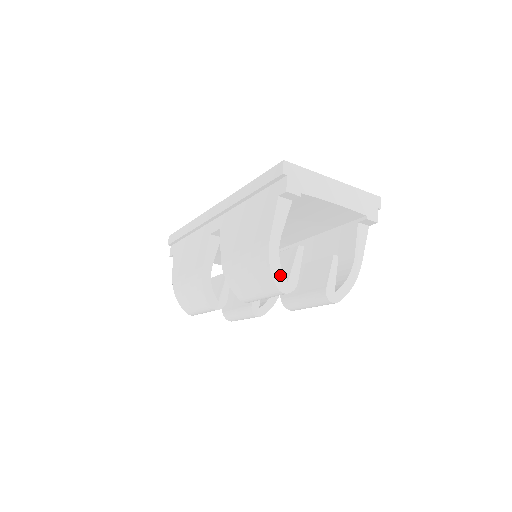
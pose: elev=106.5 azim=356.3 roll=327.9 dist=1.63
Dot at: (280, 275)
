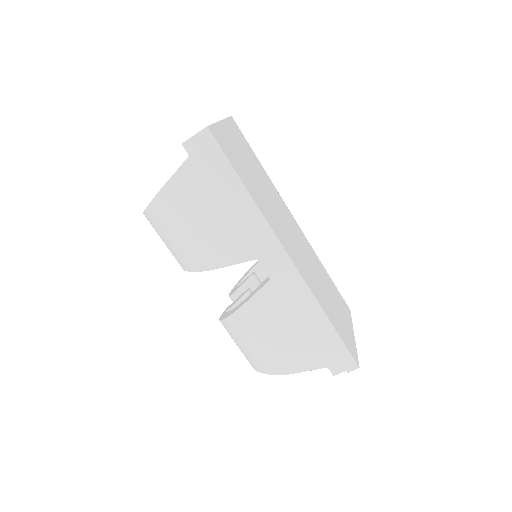
Dot at: occluded
